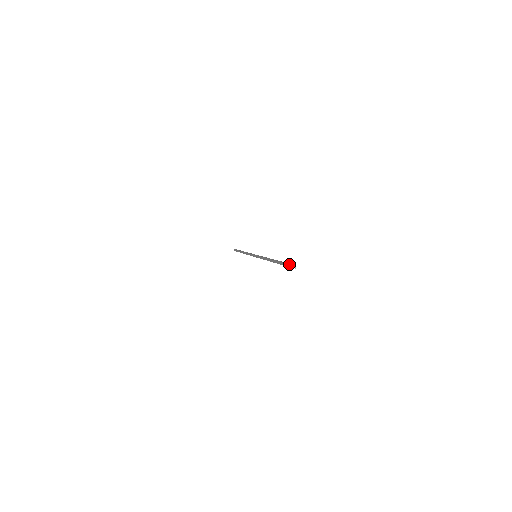
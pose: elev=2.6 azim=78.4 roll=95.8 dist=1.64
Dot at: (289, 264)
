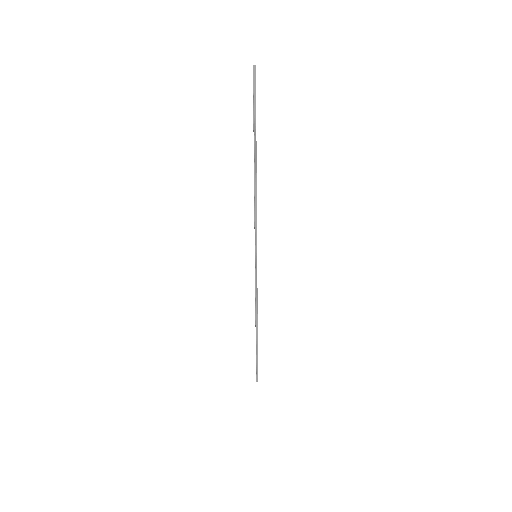
Dot at: (256, 375)
